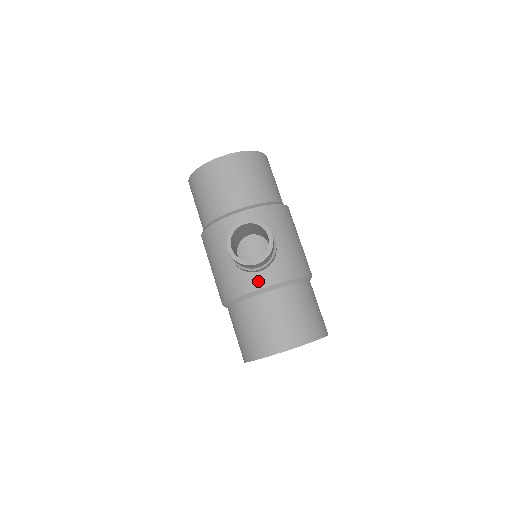
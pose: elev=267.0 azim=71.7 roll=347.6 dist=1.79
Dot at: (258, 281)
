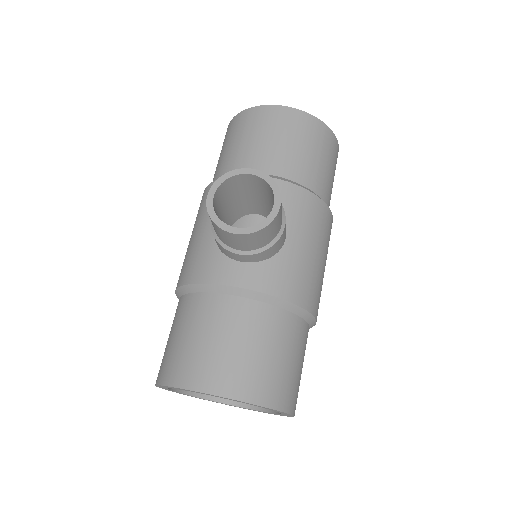
Dot at: (231, 273)
